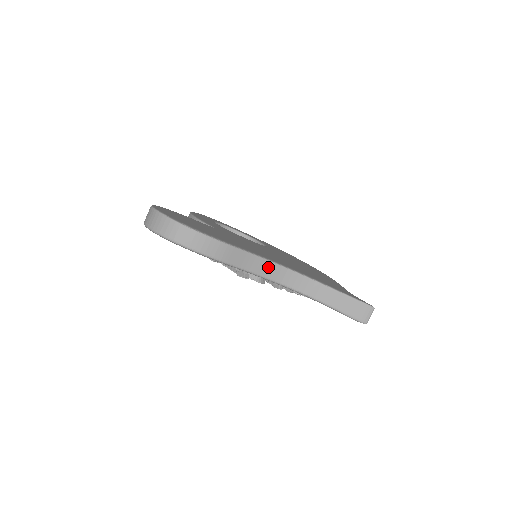
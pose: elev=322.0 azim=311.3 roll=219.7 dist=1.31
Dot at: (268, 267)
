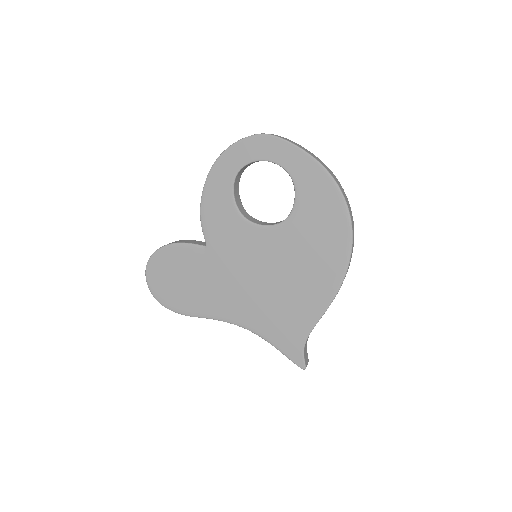
Dot at: occluded
